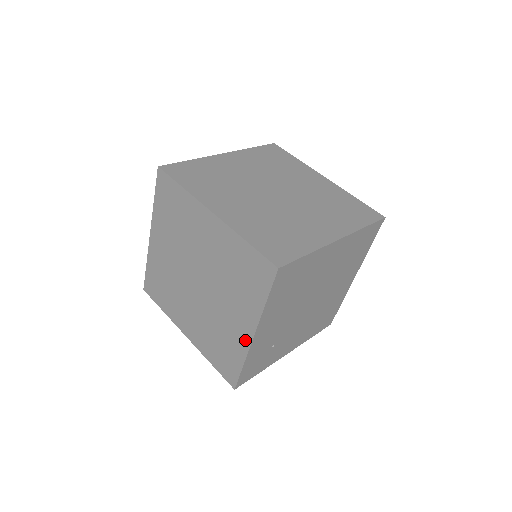
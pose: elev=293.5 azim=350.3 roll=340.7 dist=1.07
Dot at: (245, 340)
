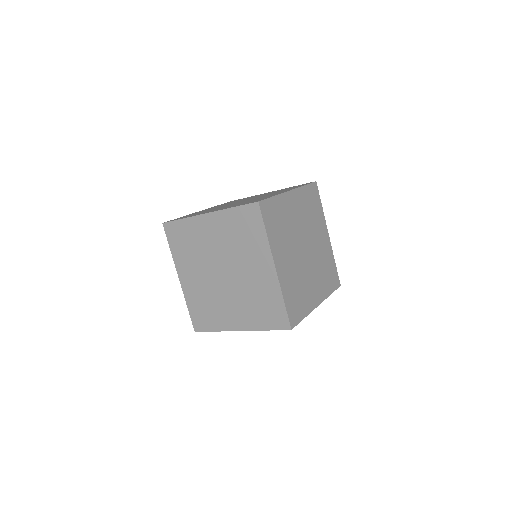
Dot at: (231, 326)
